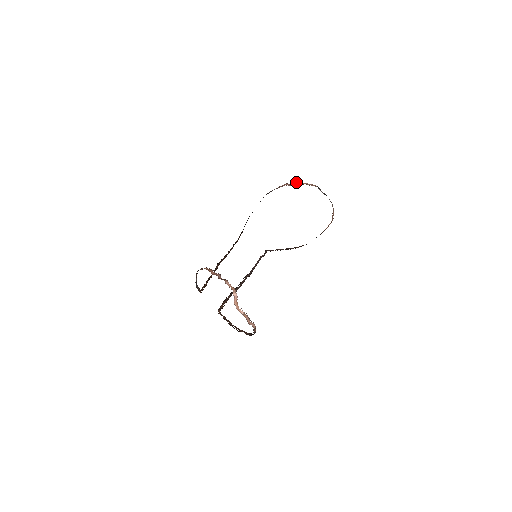
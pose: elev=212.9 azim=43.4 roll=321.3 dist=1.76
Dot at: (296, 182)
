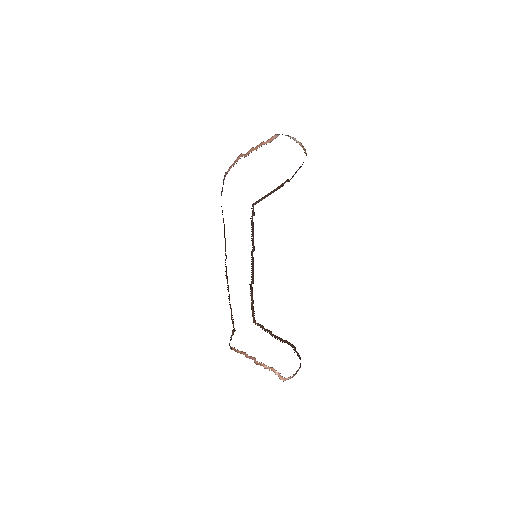
Dot at: occluded
